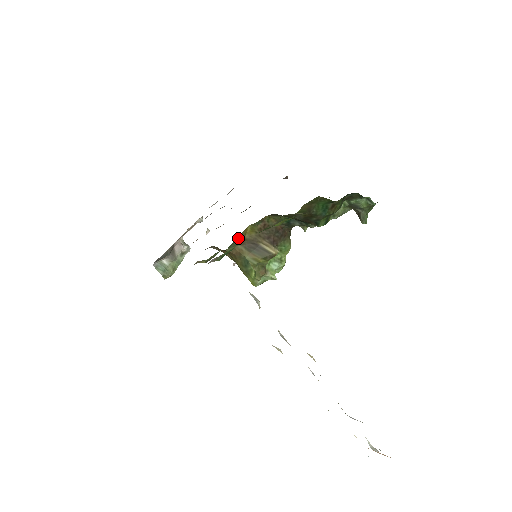
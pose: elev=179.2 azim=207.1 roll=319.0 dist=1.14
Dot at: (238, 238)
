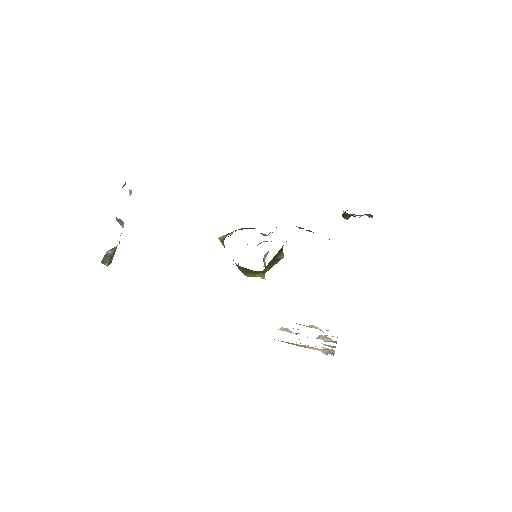
Dot at: occluded
